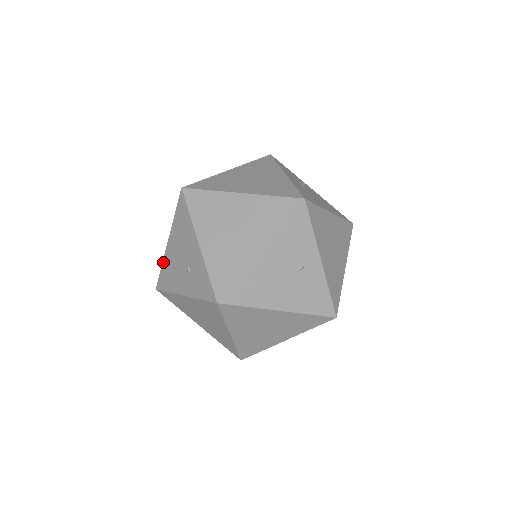
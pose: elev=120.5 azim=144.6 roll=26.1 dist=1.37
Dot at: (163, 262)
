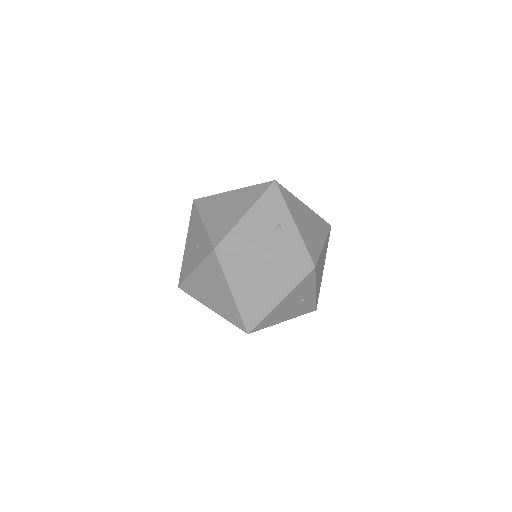
Dot at: (183, 261)
